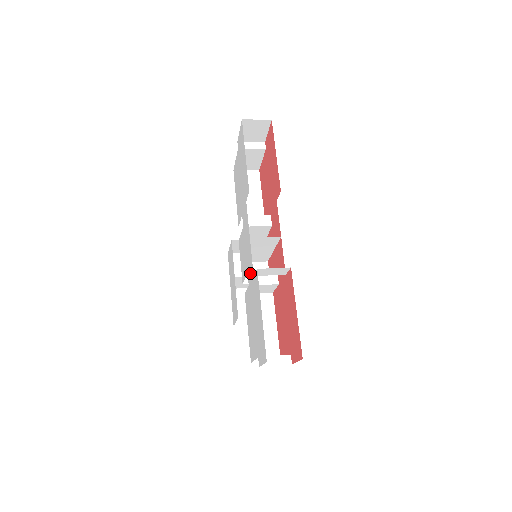
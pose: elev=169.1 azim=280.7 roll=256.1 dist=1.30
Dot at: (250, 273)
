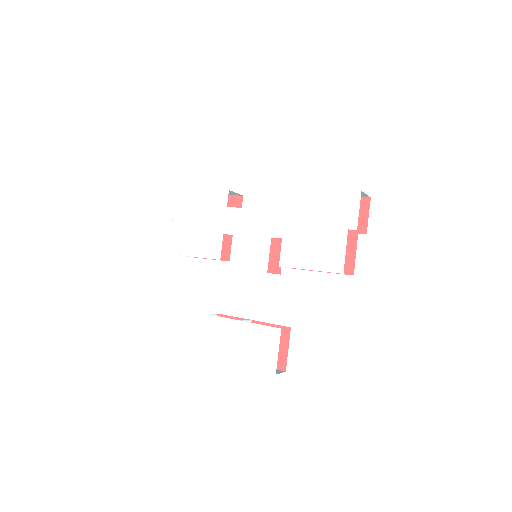
Dot at: (277, 223)
